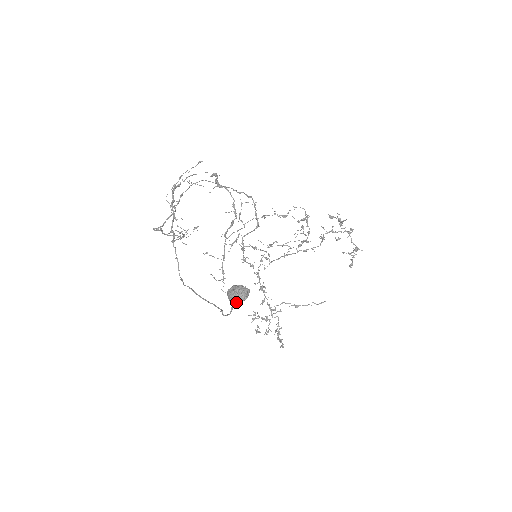
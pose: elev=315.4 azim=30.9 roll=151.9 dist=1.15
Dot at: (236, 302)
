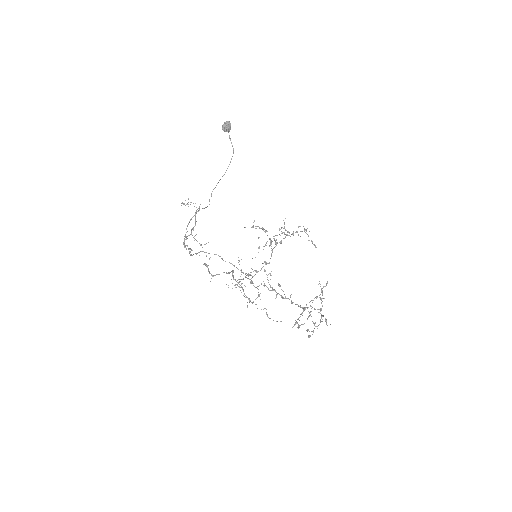
Dot at: (227, 125)
